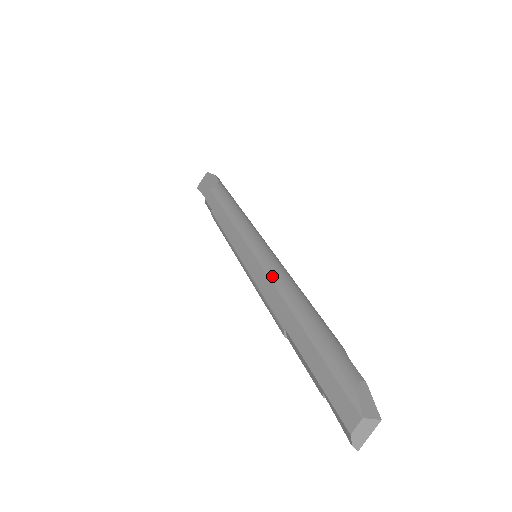
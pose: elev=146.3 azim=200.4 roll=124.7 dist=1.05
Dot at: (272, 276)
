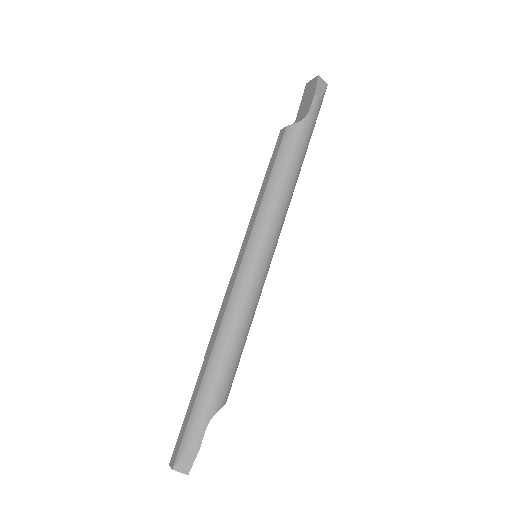
Dot at: (229, 306)
